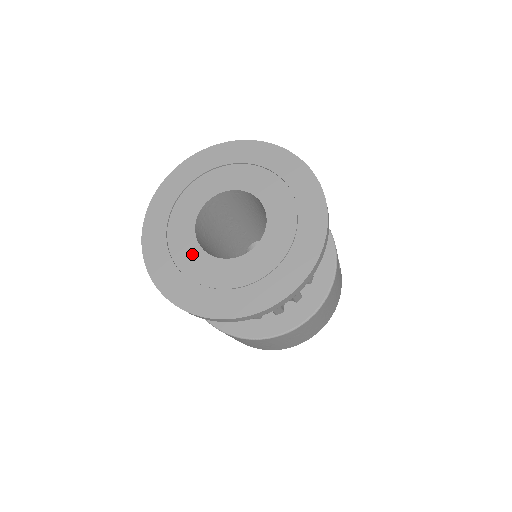
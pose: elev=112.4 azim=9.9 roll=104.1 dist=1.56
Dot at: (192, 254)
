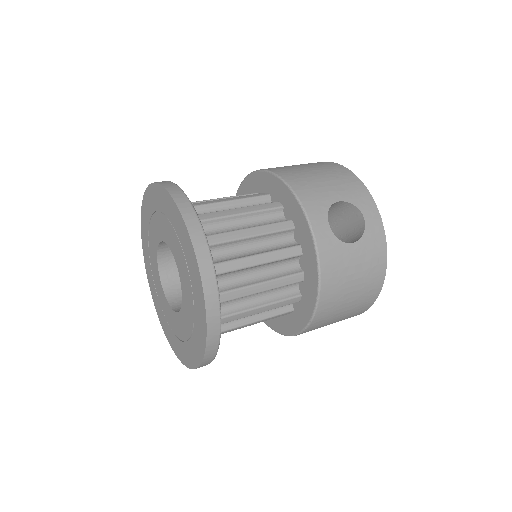
Dot at: (165, 304)
